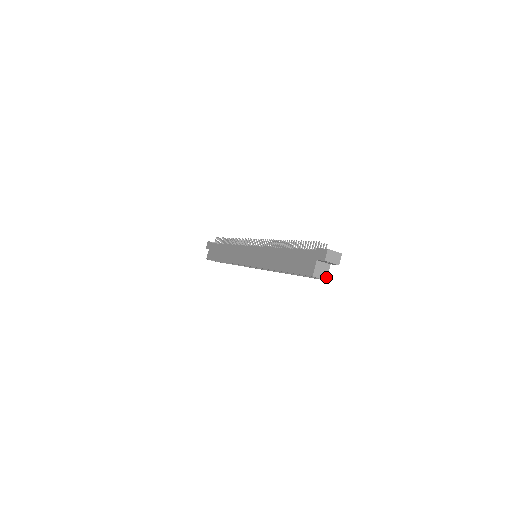
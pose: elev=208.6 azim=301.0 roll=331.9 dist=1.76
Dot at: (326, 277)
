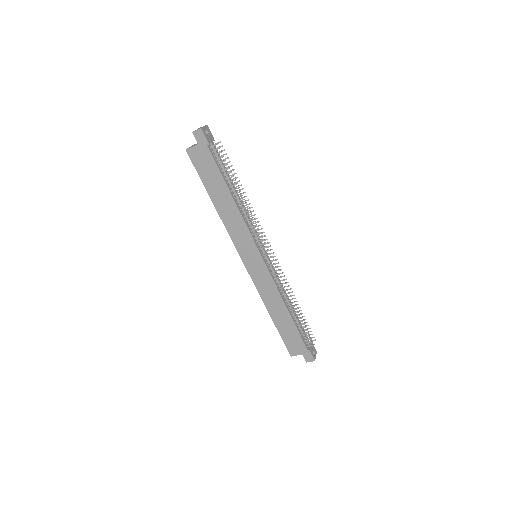
Dot at: occluded
